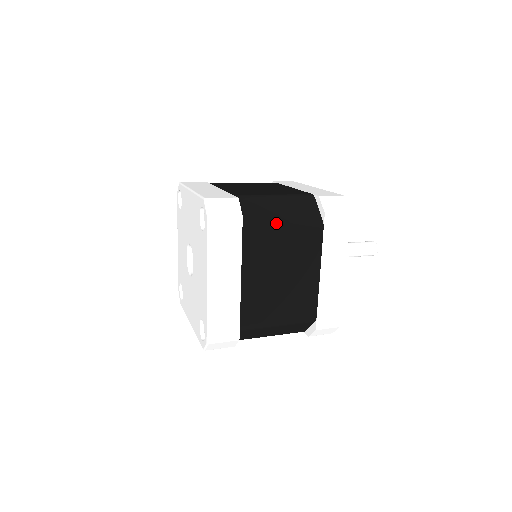
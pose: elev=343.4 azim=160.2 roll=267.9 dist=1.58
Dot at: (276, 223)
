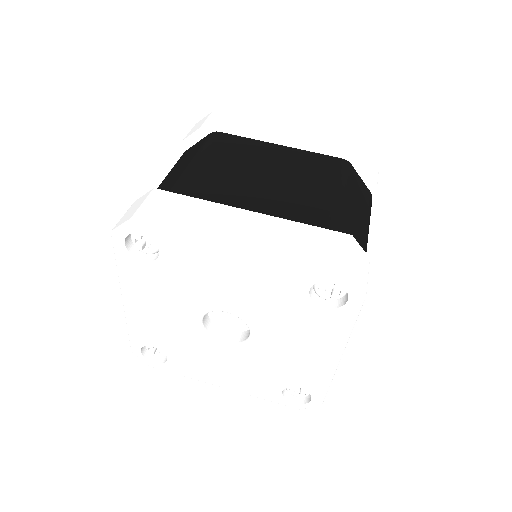
Dot at: (366, 233)
